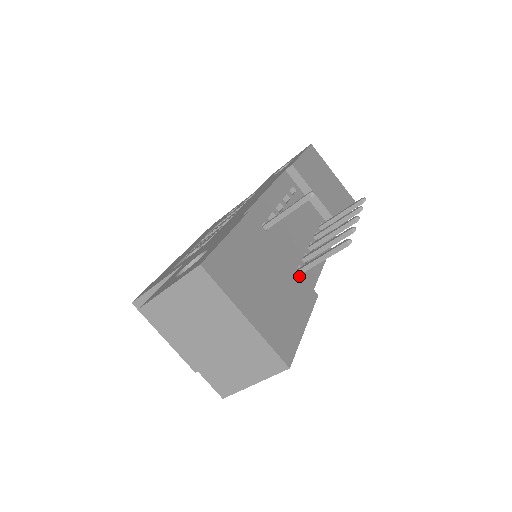
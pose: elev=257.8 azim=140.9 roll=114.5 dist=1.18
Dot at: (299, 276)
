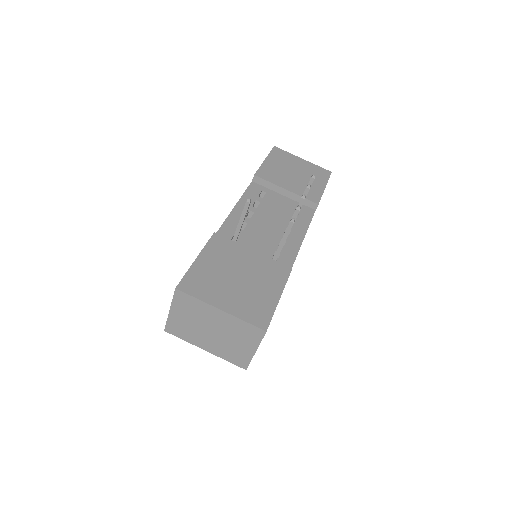
Dot at: (270, 261)
